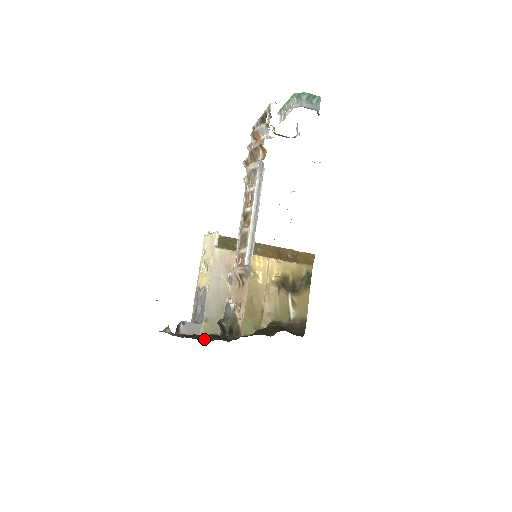
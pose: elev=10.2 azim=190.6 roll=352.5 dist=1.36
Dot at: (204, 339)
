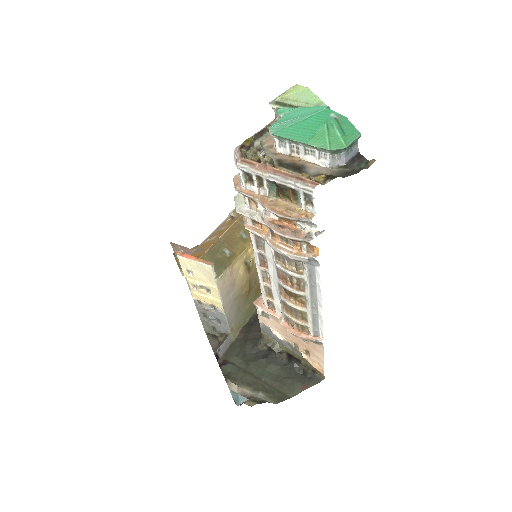
Dot at: (286, 388)
